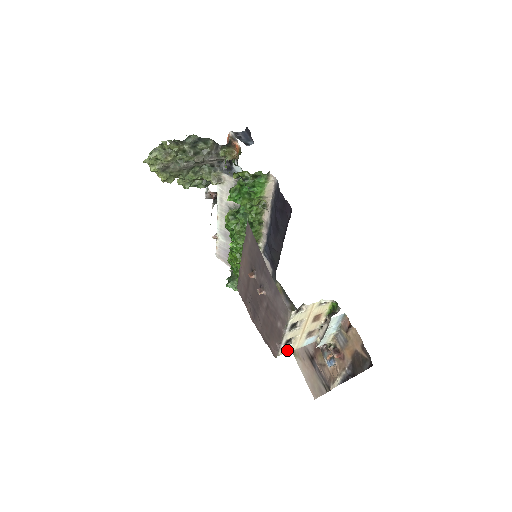
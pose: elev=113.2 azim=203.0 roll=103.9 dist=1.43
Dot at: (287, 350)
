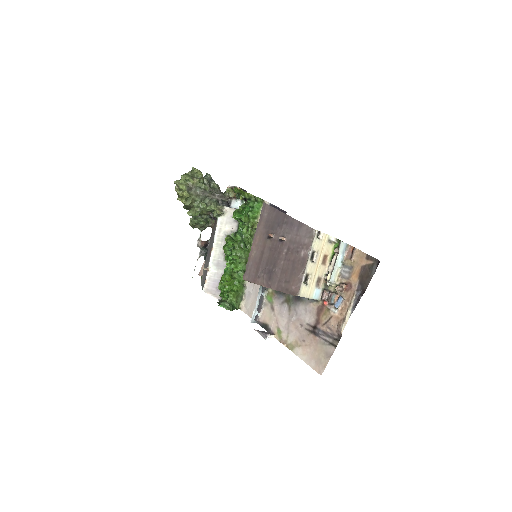
Dot at: (304, 292)
